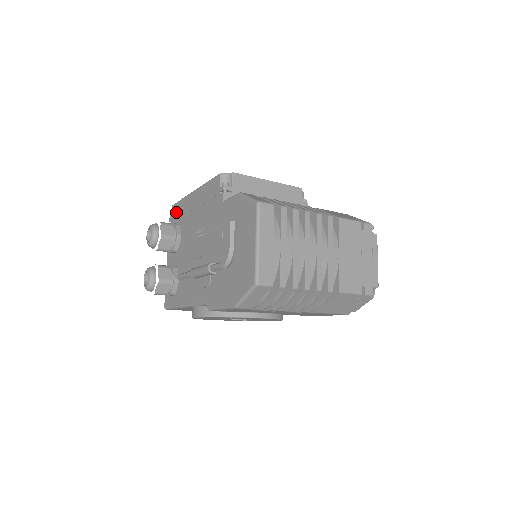
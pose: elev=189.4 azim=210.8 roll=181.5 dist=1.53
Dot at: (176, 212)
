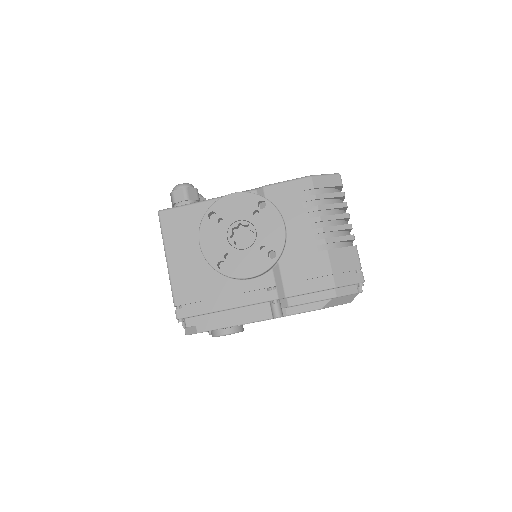
Dot at: occluded
